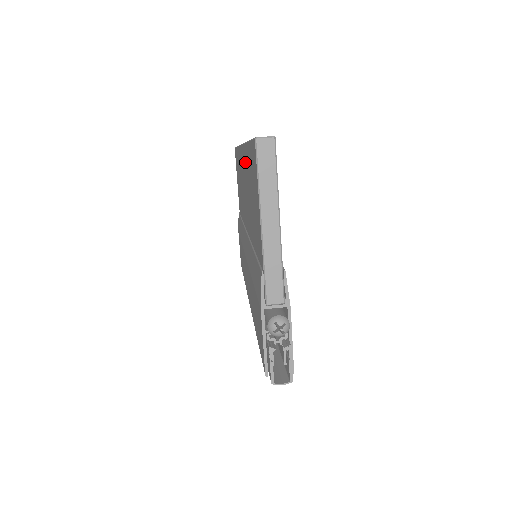
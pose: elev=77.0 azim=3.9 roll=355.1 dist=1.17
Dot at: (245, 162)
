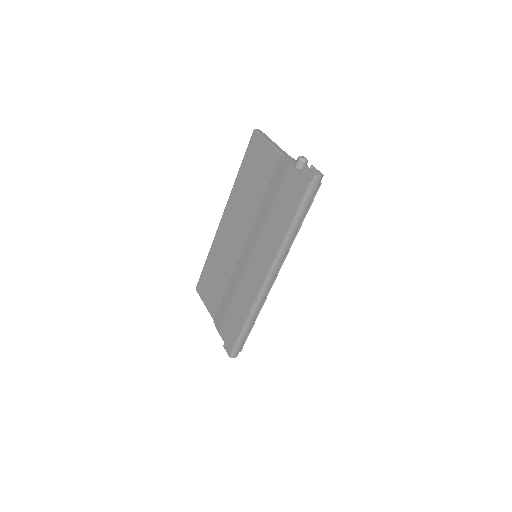
Dot at: (235, 198)
